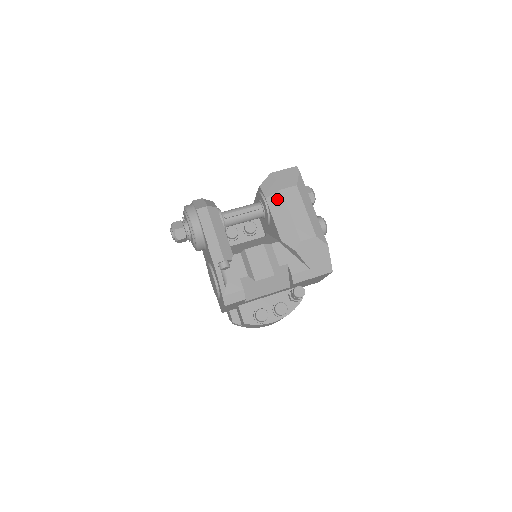
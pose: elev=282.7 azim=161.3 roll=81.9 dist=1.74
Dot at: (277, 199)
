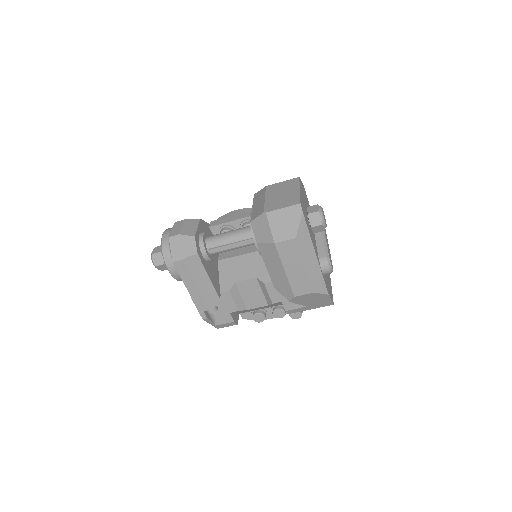
Dot at: (269, 250)
